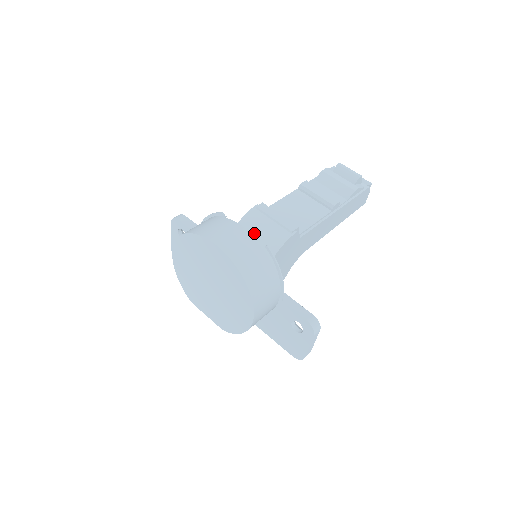
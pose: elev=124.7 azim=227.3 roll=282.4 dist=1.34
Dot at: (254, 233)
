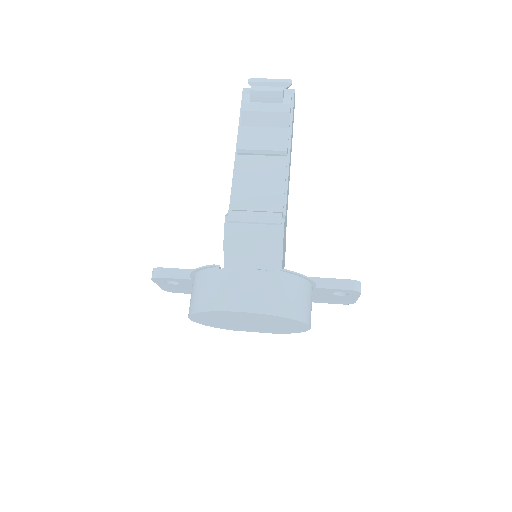
Dot at: (247, 249)
